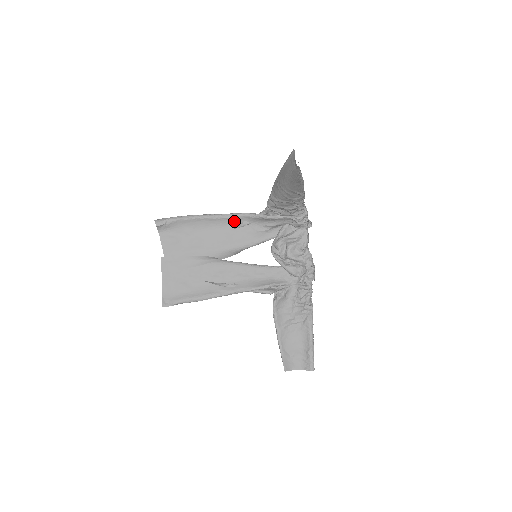
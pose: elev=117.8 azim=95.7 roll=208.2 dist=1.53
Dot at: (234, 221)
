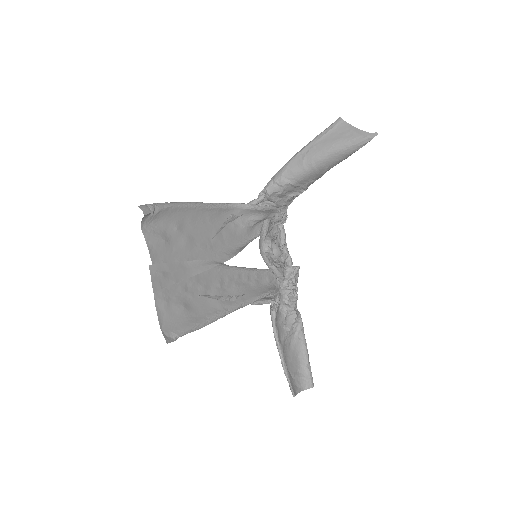
Dot at: (222, 213)
